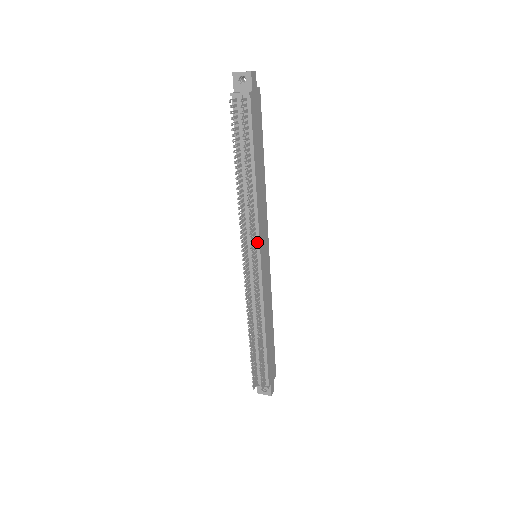
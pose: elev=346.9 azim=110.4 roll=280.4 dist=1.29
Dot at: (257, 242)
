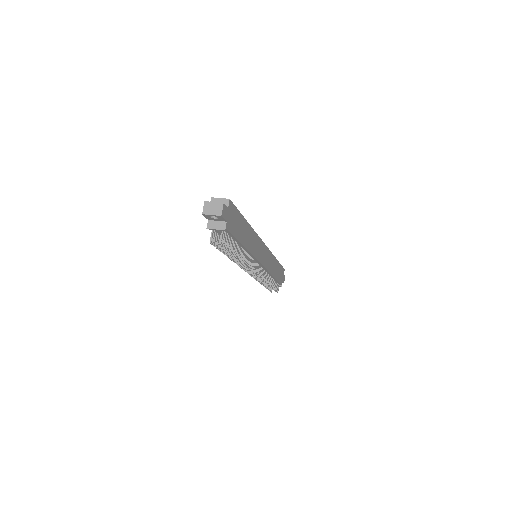
Dot at: (256, 261)
